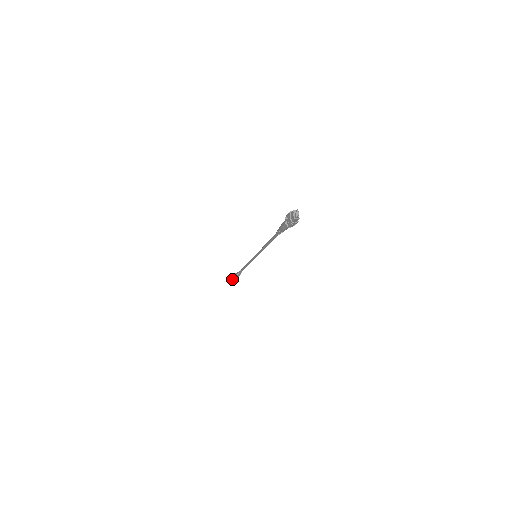
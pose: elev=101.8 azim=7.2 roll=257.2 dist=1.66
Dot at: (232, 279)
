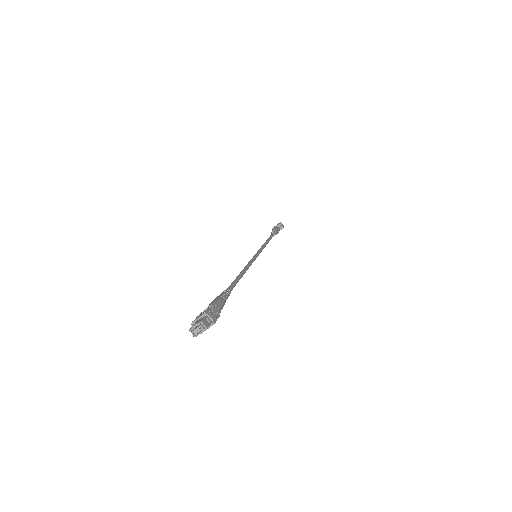
Dot at: occluded
